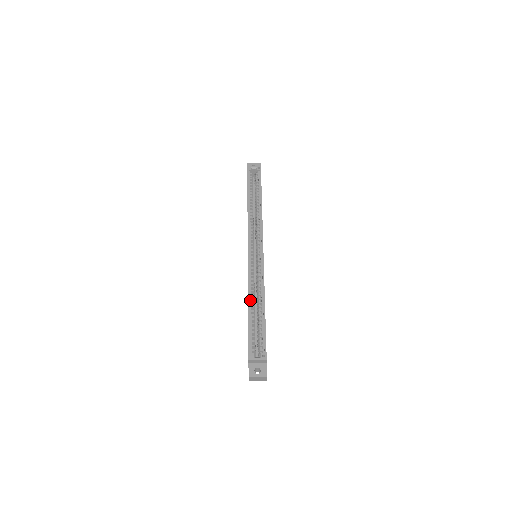
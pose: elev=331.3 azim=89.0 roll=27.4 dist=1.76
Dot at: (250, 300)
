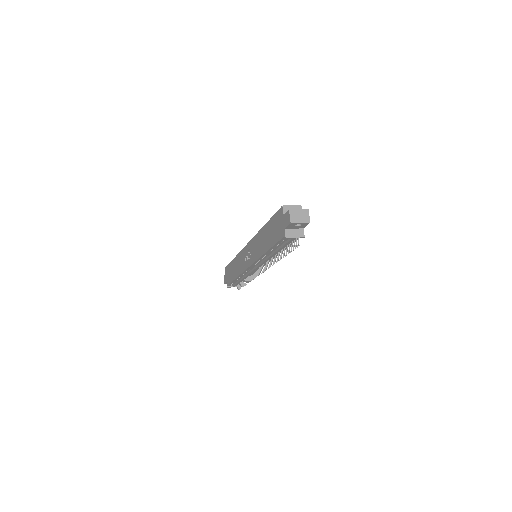
Dot at: occluded
